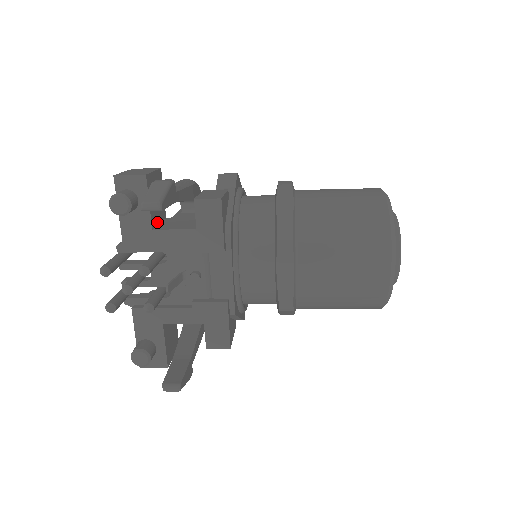
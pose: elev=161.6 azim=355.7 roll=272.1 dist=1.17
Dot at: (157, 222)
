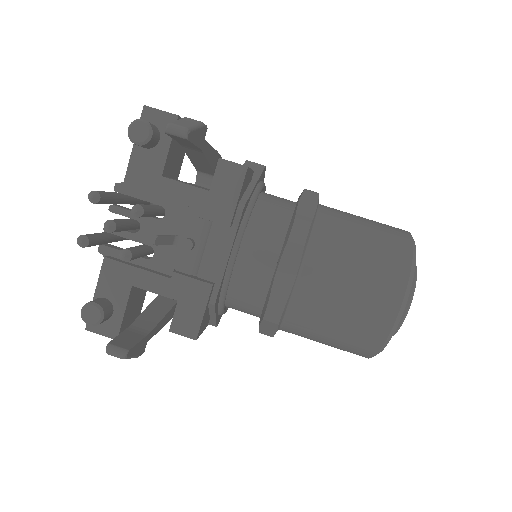
Dot at: (169, 174)
